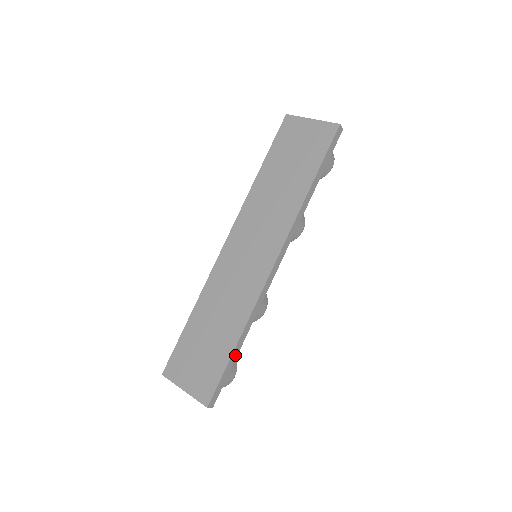
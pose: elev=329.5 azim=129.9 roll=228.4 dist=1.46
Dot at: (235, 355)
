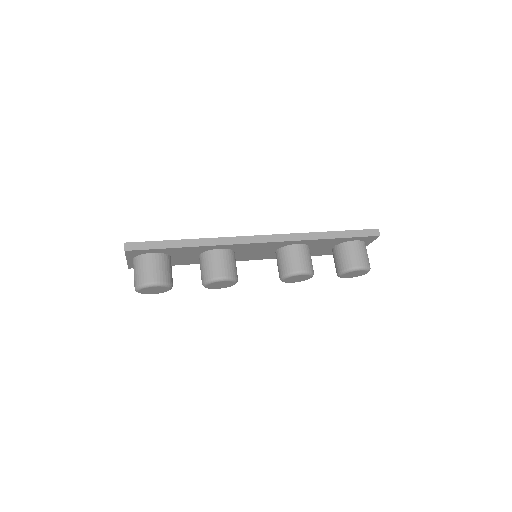
Dot at: (176, 245)
